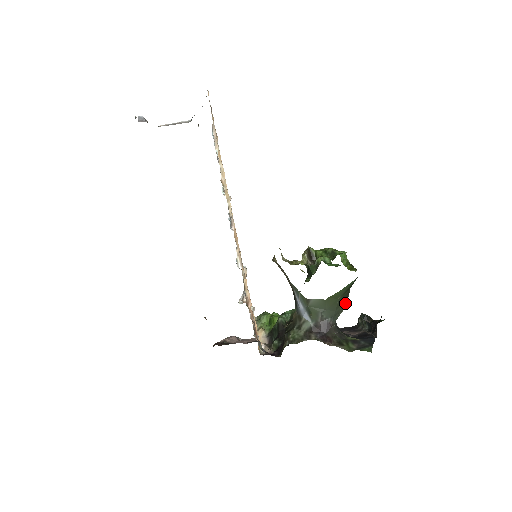
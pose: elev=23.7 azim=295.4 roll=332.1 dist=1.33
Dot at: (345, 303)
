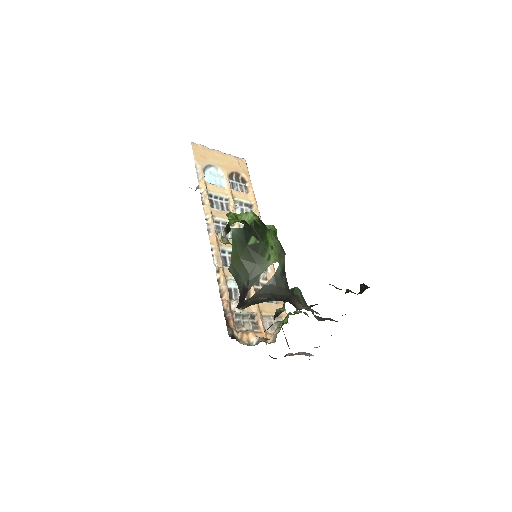
Dot at: (266, 264)
